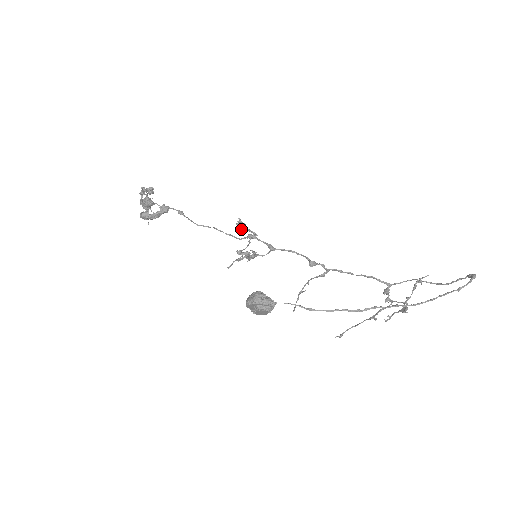
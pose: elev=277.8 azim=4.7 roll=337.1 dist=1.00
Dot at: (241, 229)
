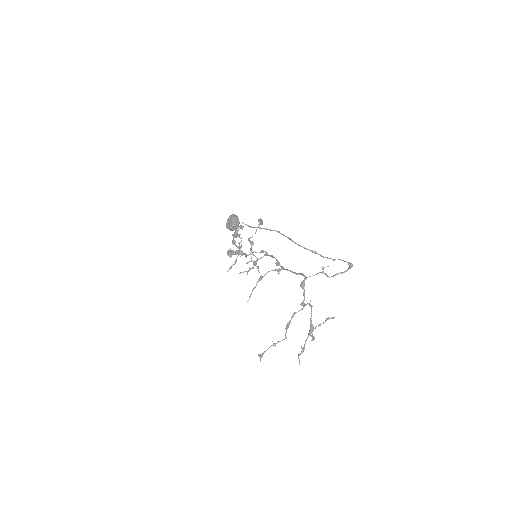
Dot at: (258, 219)
